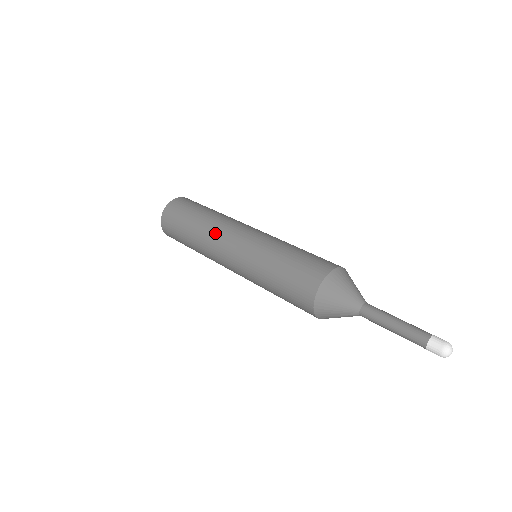
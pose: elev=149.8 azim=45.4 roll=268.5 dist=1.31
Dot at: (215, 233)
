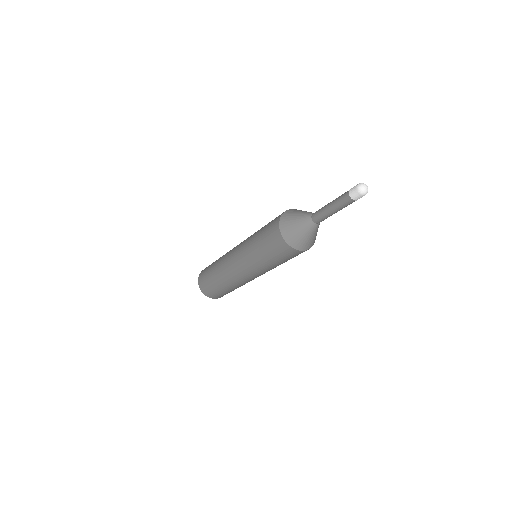
Dot at: (224, 264)
